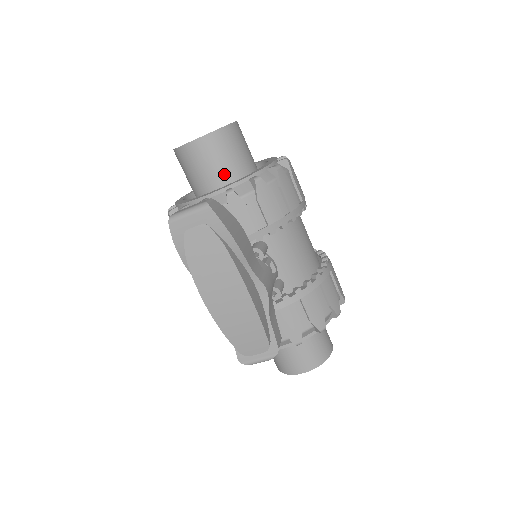
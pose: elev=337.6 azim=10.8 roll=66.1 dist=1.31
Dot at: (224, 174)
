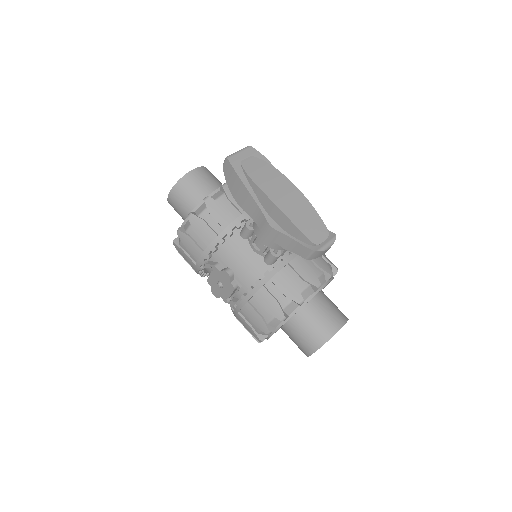
Dot at: occluded
